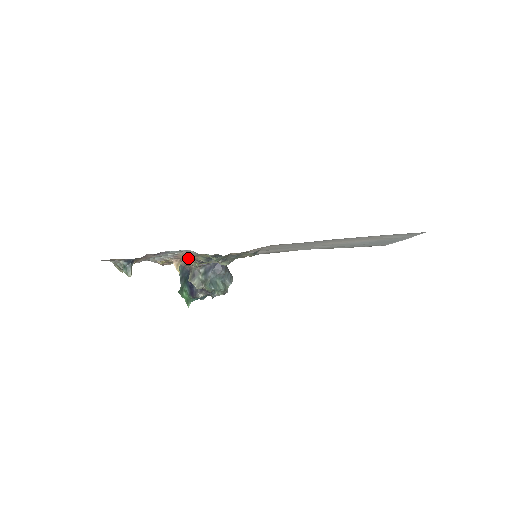
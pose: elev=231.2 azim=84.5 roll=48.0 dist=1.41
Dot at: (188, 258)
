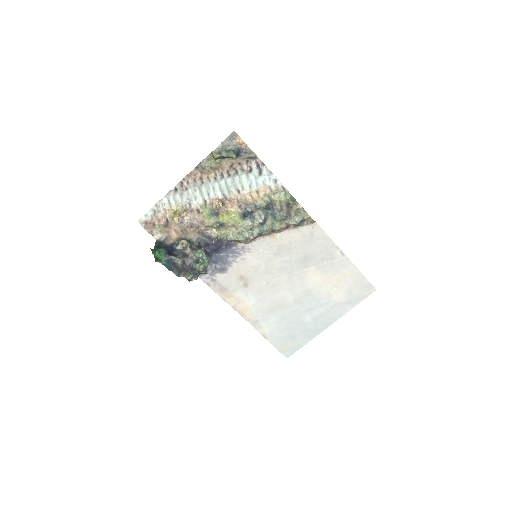
Dot at: (239, 203)
